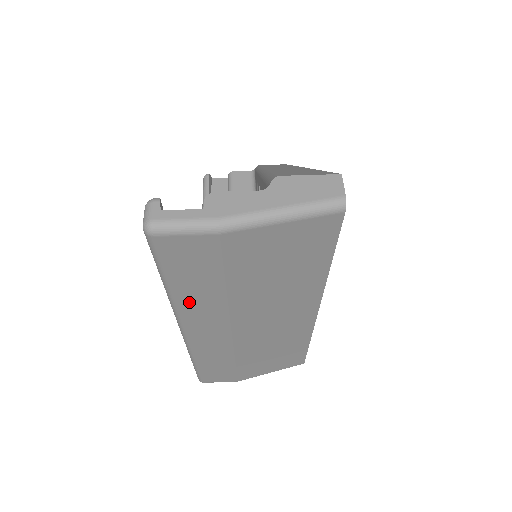
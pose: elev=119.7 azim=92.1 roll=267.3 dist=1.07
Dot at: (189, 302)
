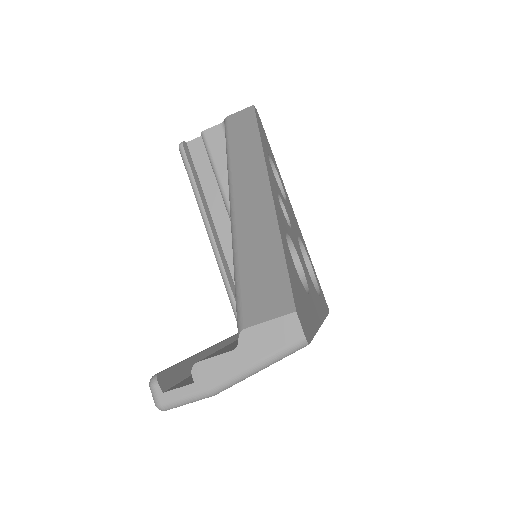
Dot at: occluded
